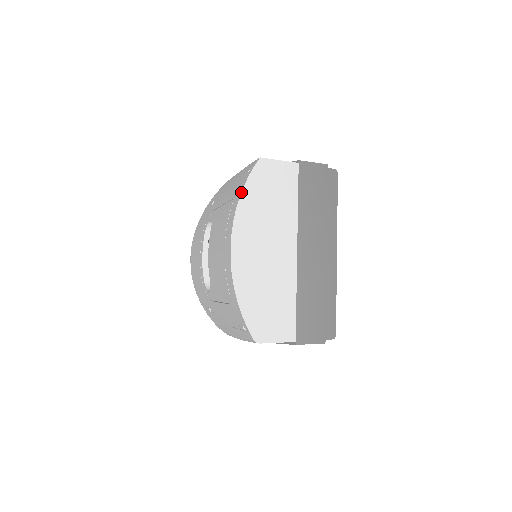
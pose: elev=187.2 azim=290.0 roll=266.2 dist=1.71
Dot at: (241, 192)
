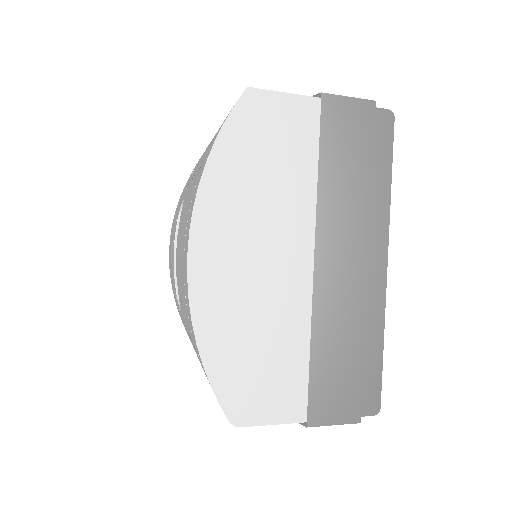
Dot at: (209, 152)
